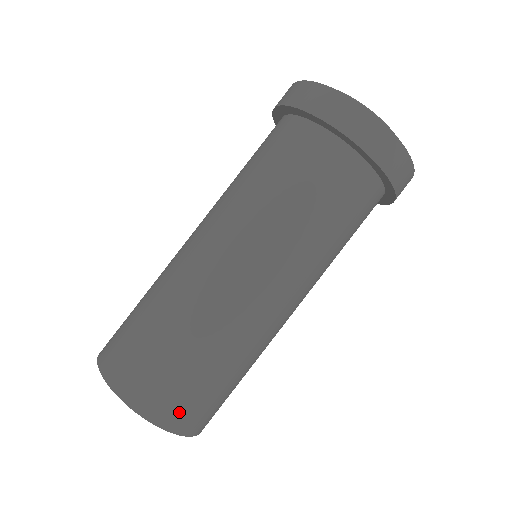
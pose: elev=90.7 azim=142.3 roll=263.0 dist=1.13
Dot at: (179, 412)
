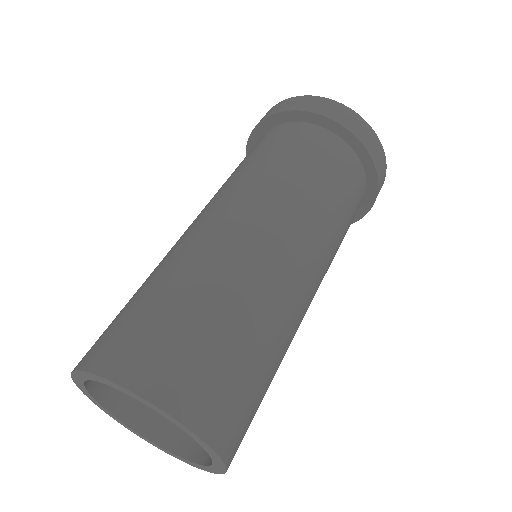
Dot at: (214, 406)
